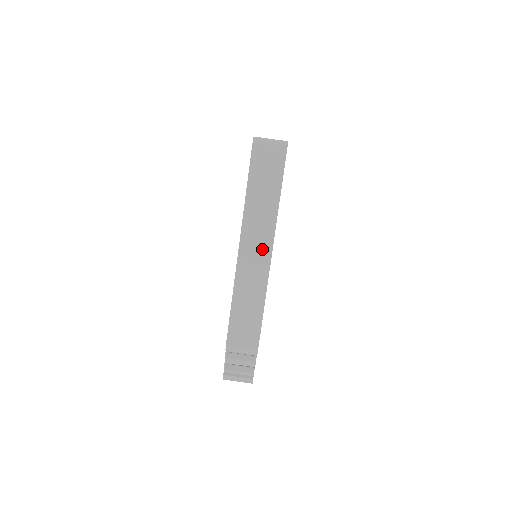
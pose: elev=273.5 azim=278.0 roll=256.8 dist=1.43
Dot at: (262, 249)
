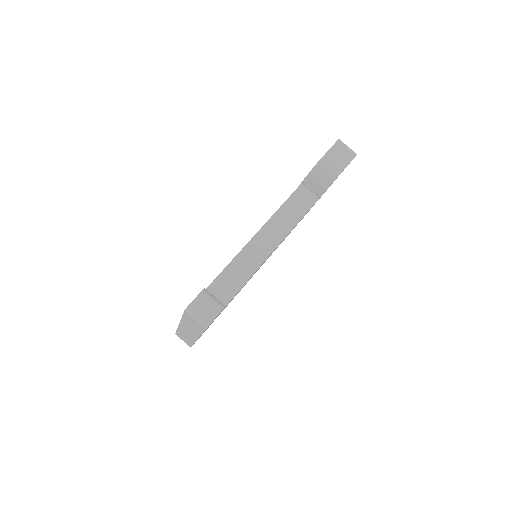
Dot at: (192, 335)
